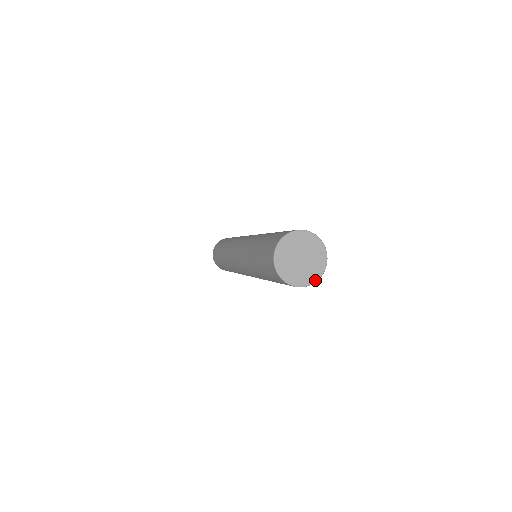
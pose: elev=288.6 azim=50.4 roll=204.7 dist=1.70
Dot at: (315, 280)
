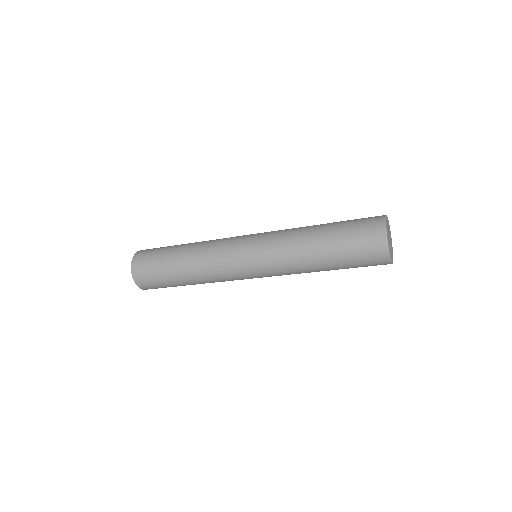
Dot at: occluded
